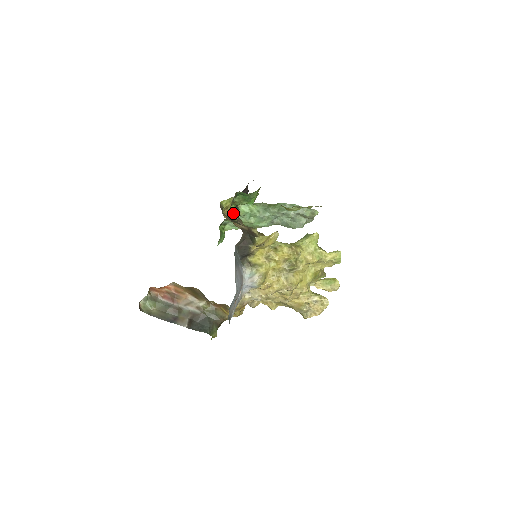
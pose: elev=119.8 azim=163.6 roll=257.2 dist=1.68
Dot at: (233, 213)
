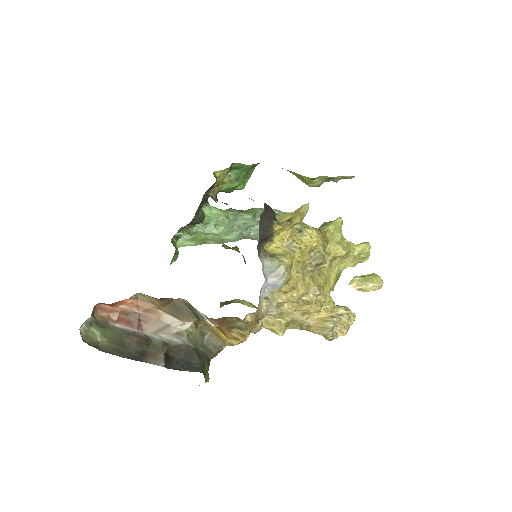
Dot at: occluded
